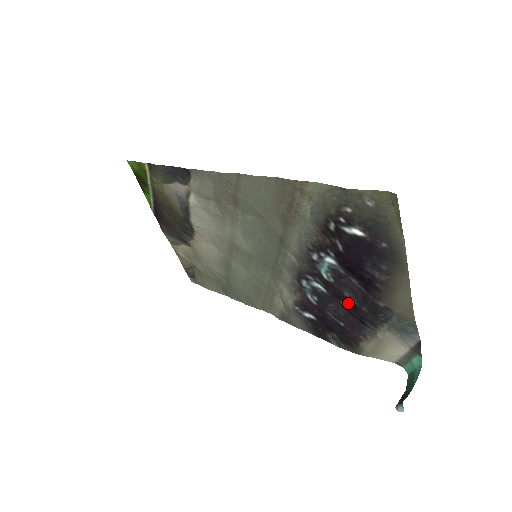
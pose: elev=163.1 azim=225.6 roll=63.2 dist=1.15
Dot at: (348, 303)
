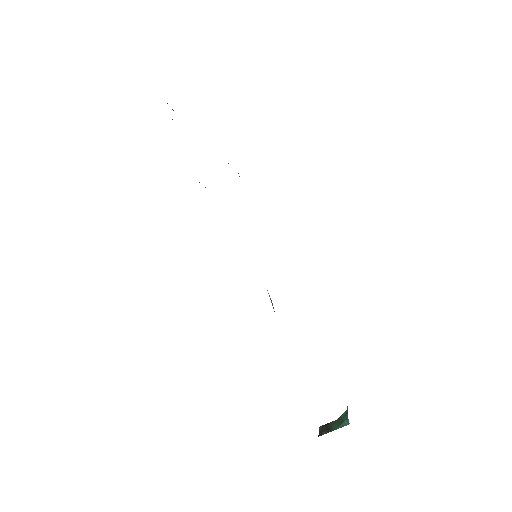
Dot at: occluded
